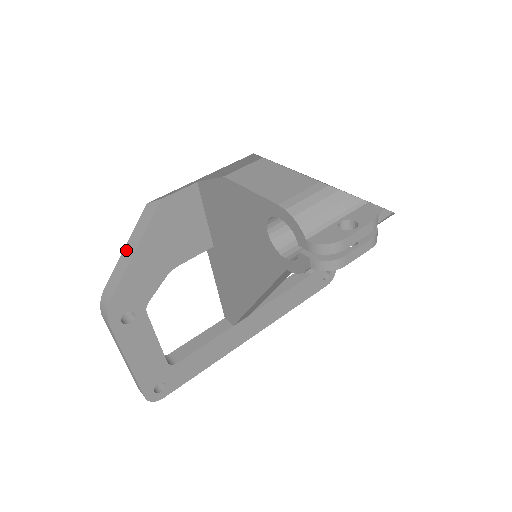
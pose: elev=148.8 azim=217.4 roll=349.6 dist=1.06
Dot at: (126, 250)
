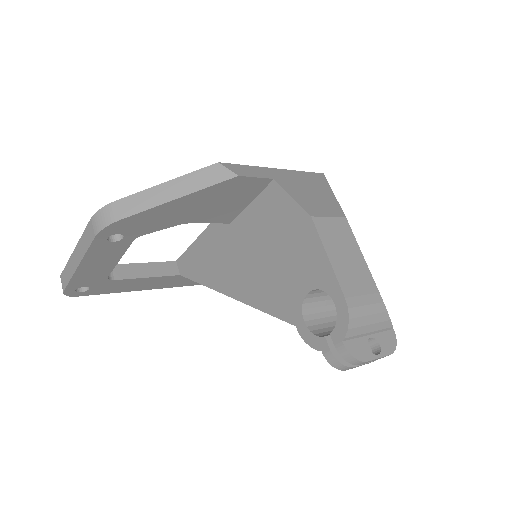
Dot at: (166, 186)
